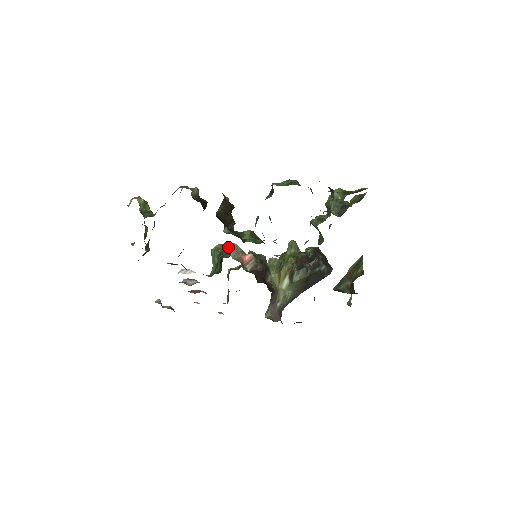
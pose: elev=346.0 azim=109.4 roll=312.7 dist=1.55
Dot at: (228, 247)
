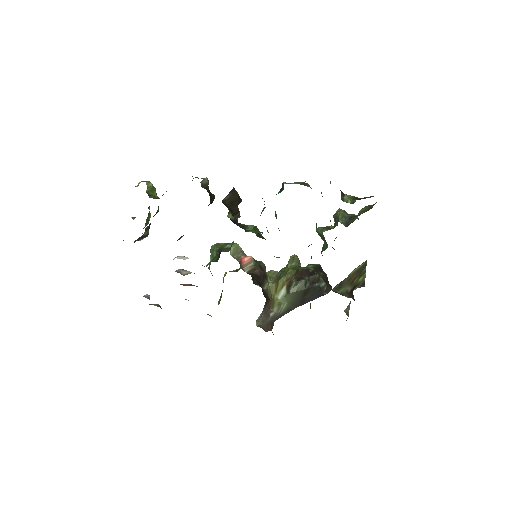
Dot at: (229, 244)
